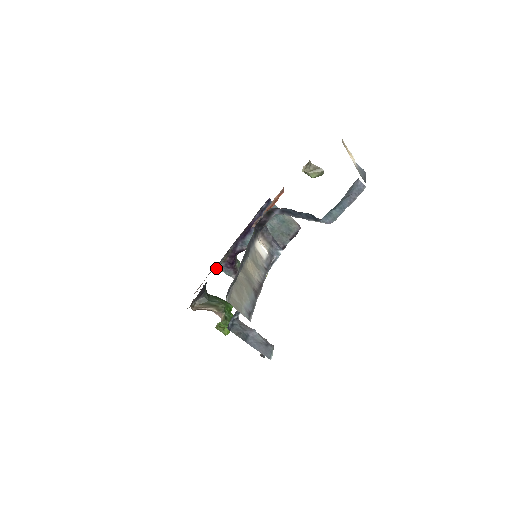
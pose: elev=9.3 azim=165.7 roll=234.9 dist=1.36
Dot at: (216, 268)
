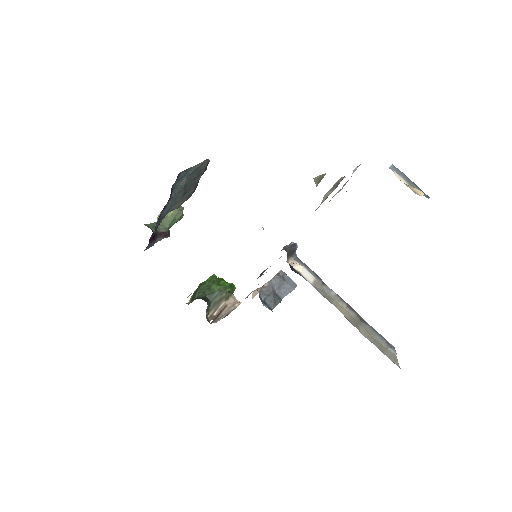
Dot at: occluded
